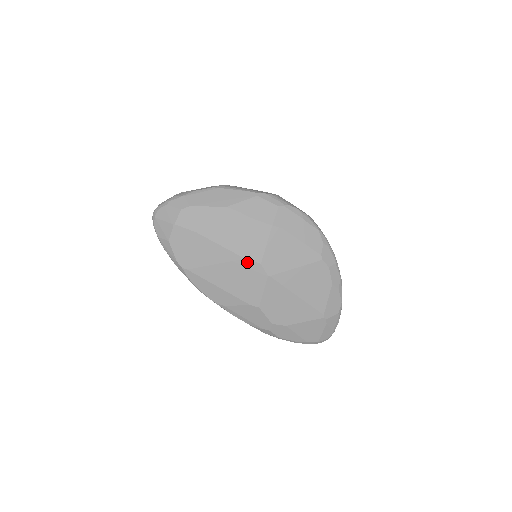
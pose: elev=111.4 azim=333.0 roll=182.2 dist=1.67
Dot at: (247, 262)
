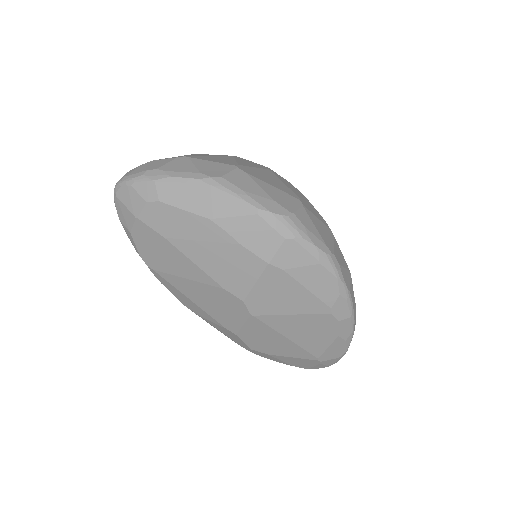
Dot at: (226, 293)
